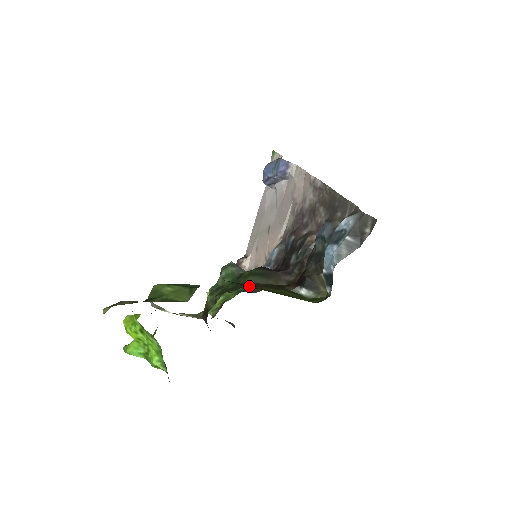
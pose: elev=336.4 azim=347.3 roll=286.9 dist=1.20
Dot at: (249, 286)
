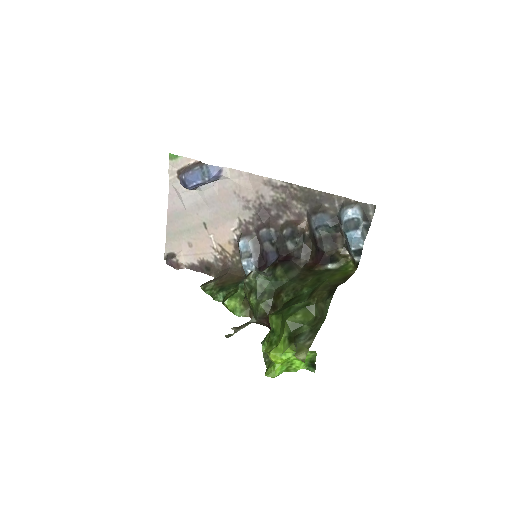
Dot at: (337, 283)
